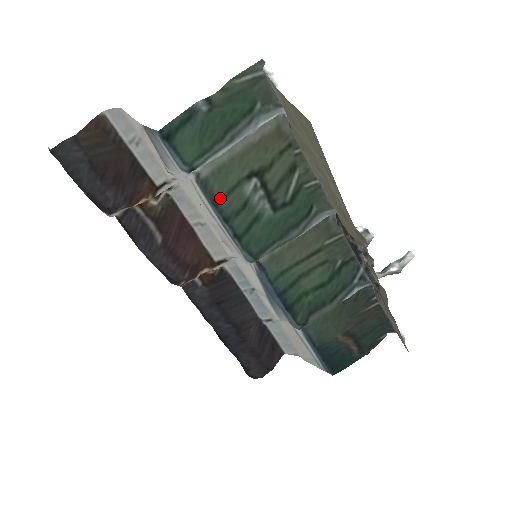
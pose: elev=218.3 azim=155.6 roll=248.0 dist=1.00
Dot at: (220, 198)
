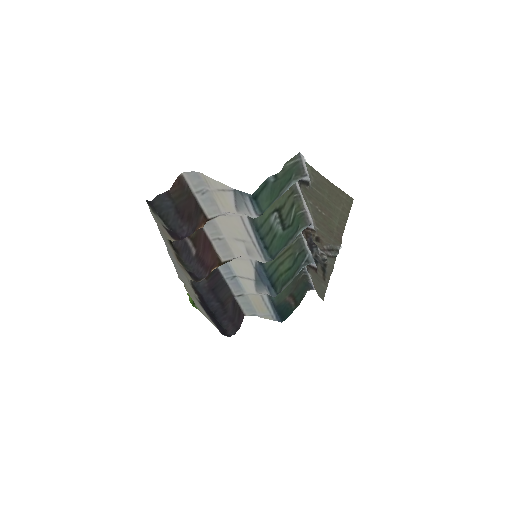
Dot at: (260, 226)
